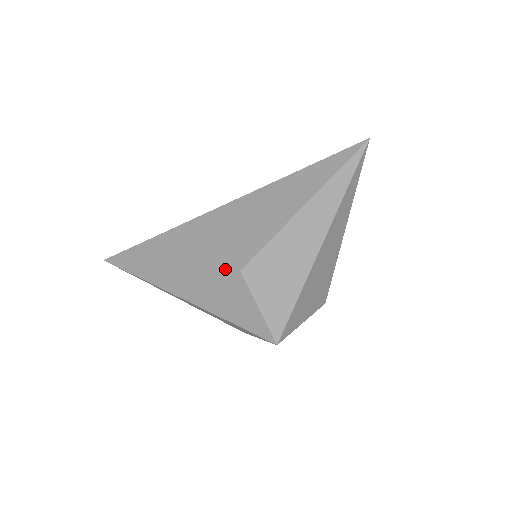
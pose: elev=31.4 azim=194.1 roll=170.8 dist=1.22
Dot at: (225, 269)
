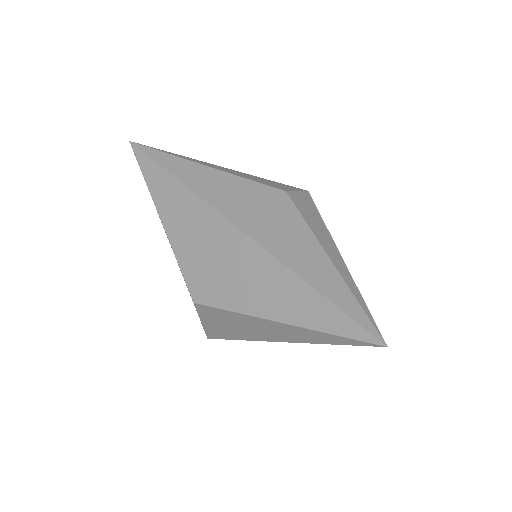
Dot at: (187, 286)
